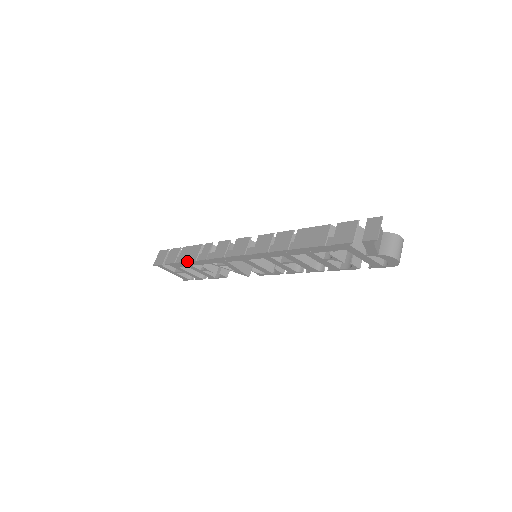
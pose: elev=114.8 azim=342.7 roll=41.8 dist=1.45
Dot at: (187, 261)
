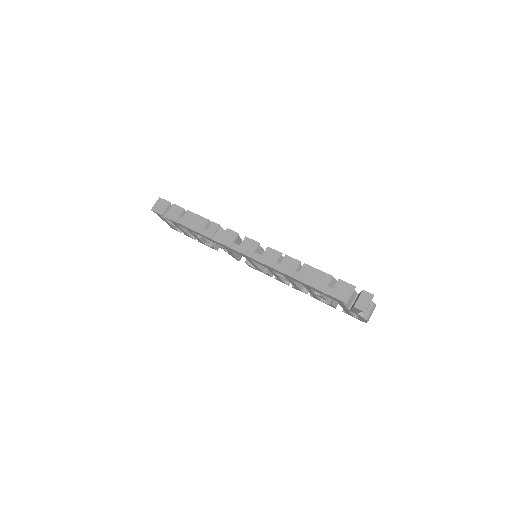
Dot at: (191, 229)
